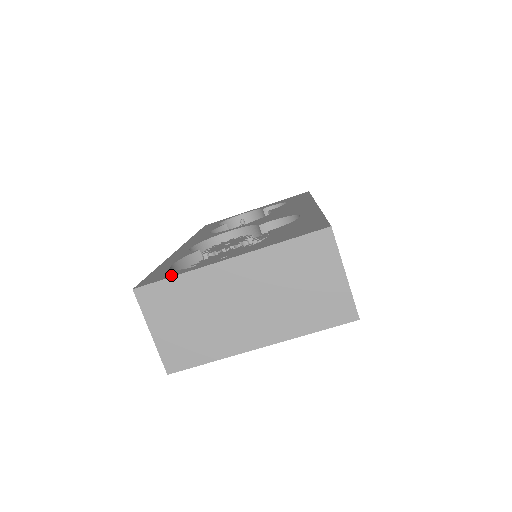
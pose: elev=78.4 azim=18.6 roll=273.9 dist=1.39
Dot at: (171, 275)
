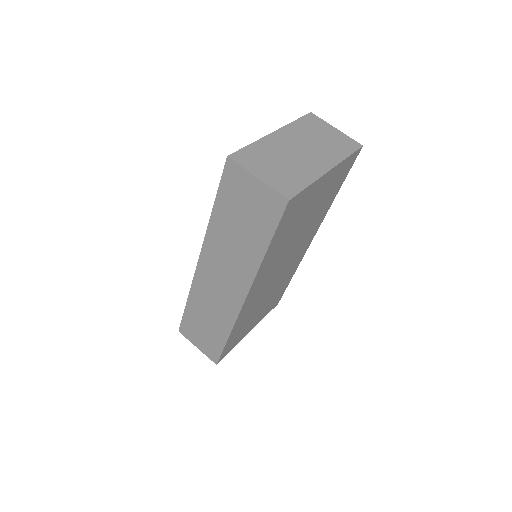
Dot at: occluded
